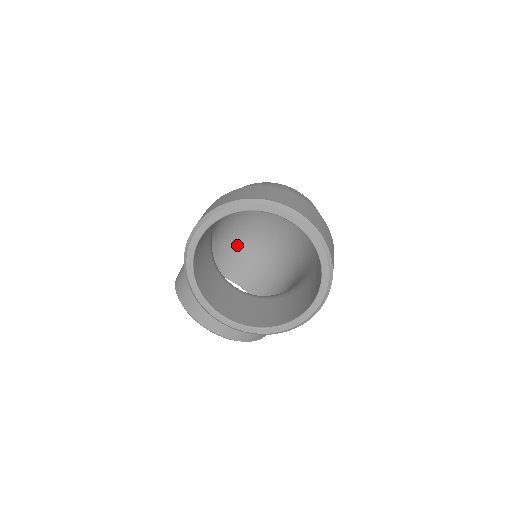
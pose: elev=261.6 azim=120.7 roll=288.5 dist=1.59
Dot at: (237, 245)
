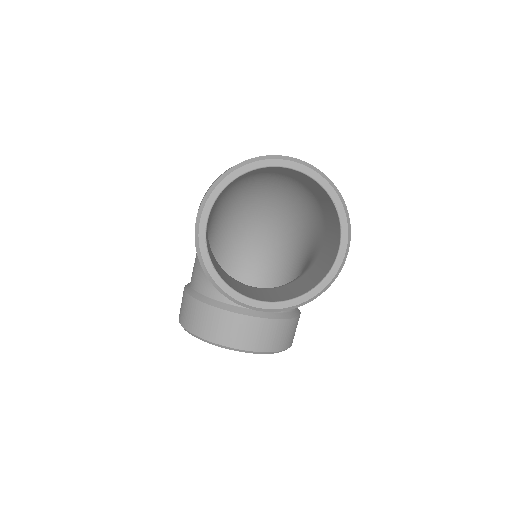
Dot at: occluded
